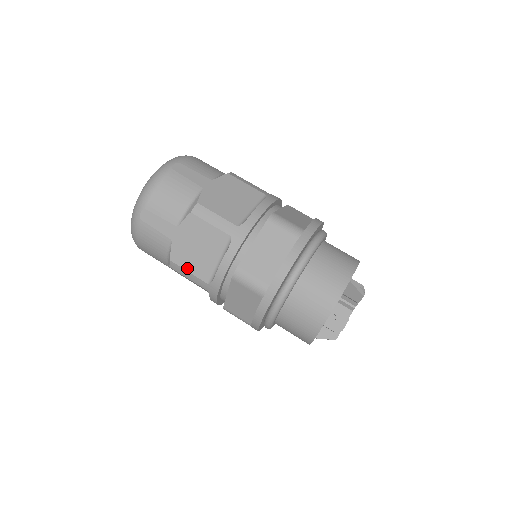
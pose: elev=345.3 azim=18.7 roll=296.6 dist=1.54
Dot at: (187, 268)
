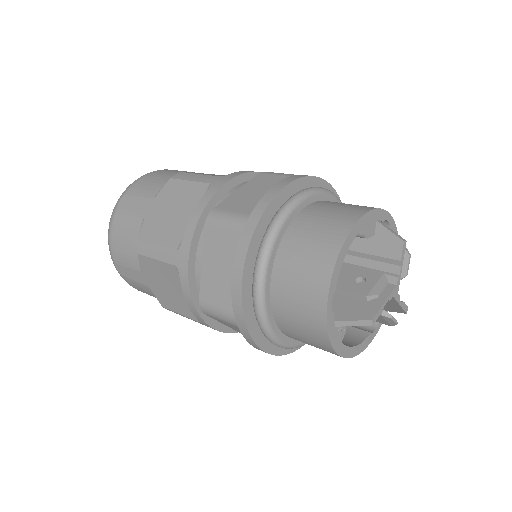
Dot at: (156, 240)
